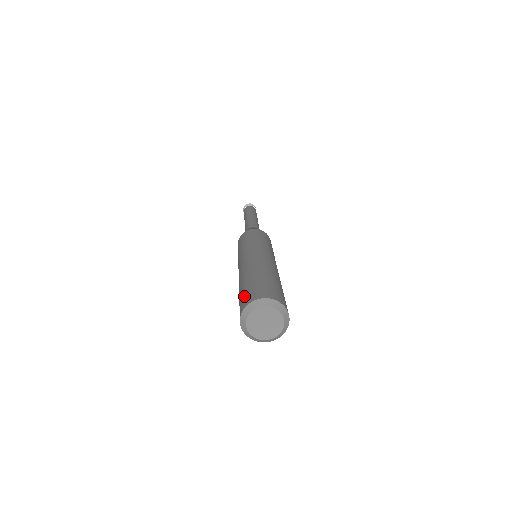
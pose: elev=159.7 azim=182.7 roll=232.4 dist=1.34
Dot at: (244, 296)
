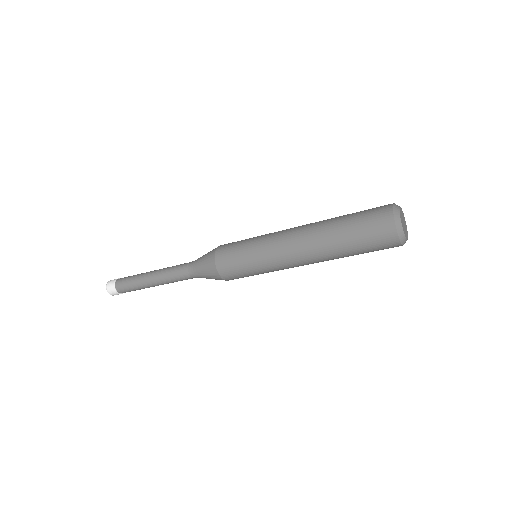
Dot at: (371, 218)
